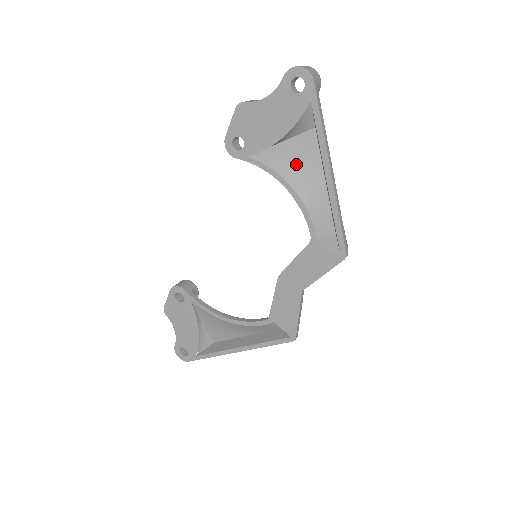
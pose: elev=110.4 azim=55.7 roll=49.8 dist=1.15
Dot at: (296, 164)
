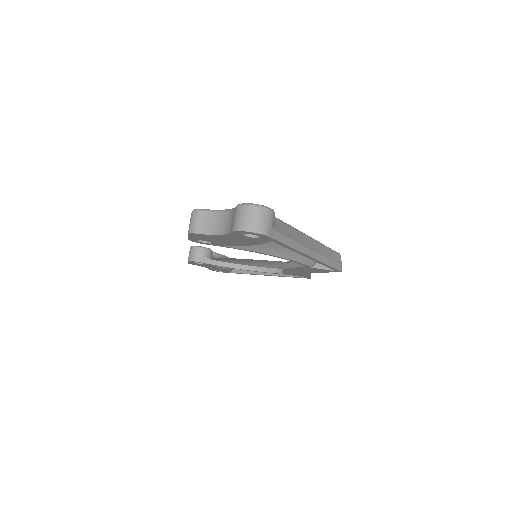
Dot at: (272, 244)
